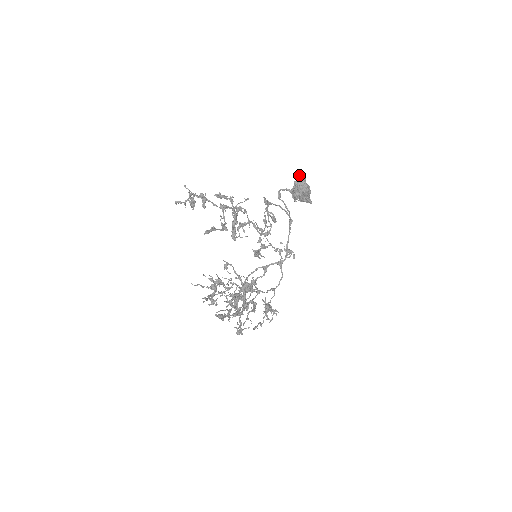
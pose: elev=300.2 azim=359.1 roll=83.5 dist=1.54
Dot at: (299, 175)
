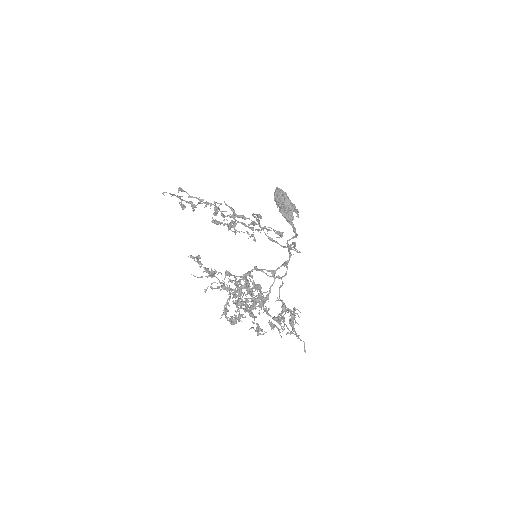
Dot at: occluded
